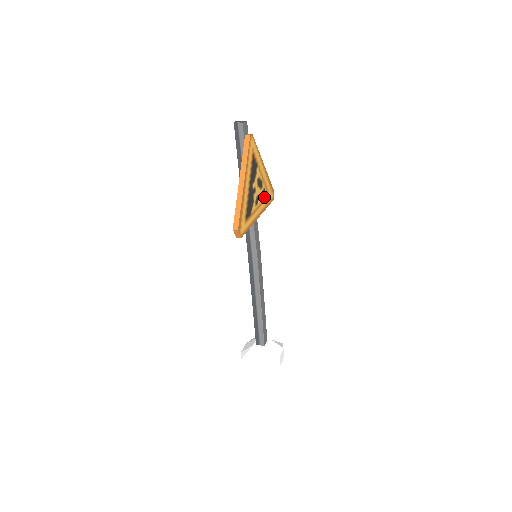
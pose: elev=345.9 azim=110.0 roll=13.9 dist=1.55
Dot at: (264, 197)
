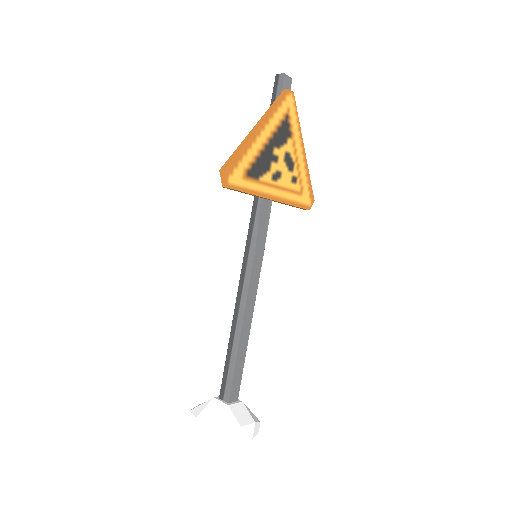
Dot at: (292, 188)
